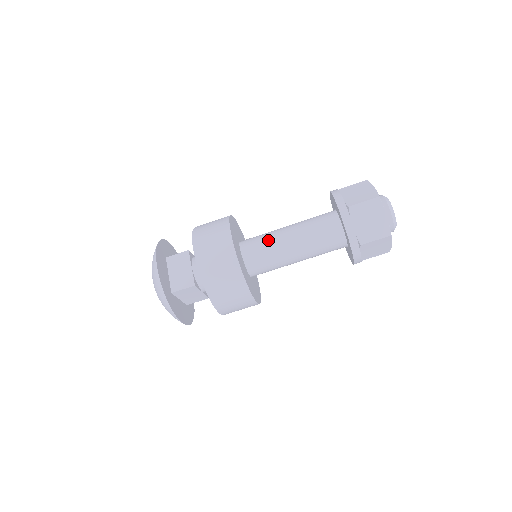
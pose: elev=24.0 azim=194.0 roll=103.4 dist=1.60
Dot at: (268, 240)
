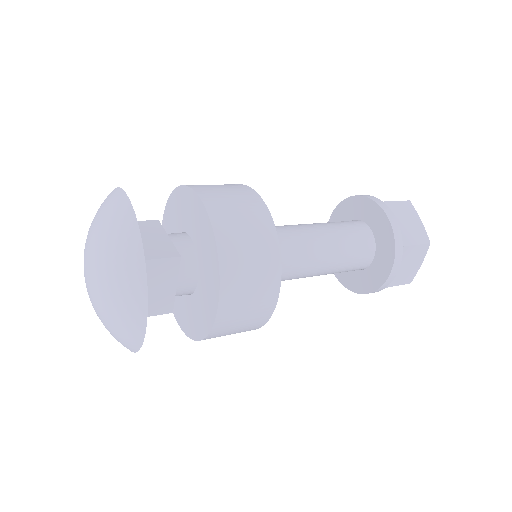
Dot at: (283, 227)
